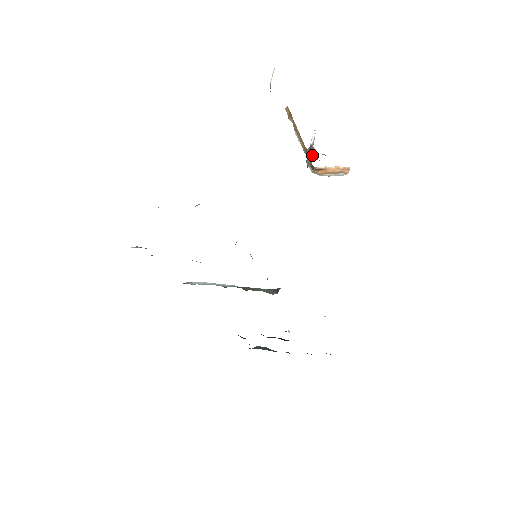
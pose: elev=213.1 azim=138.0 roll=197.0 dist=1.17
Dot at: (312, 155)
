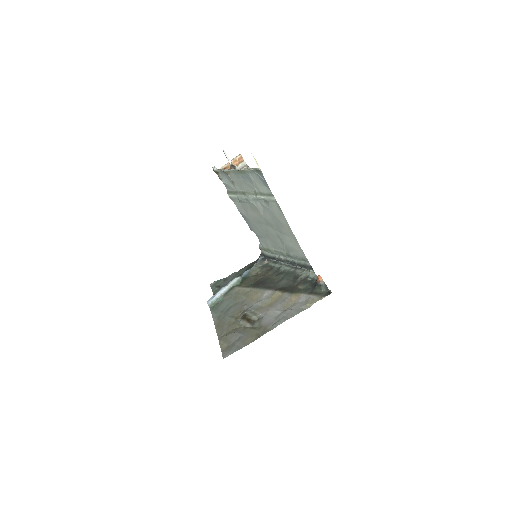
Dot at: occluded
